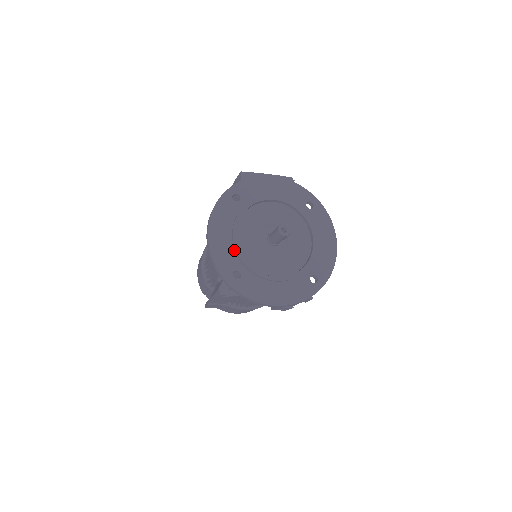
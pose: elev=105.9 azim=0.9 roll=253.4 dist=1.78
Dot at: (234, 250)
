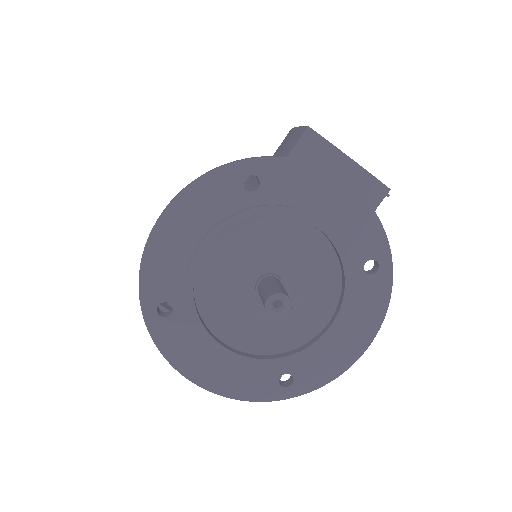
Dot at: (187, 269)
